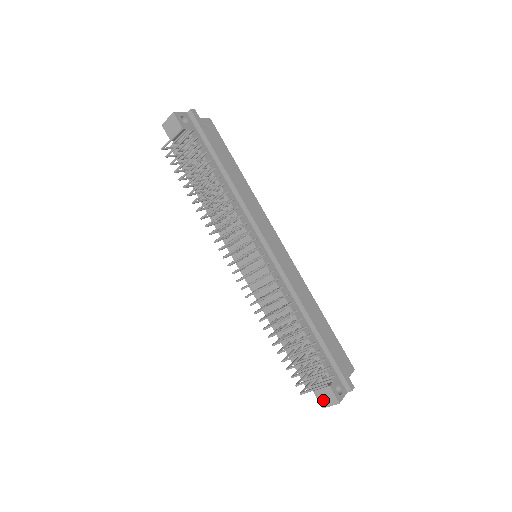
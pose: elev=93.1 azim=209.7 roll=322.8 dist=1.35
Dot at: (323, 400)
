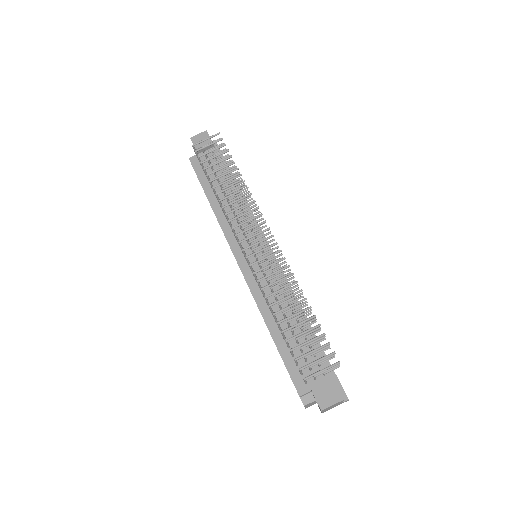
Dot at: (323, 399)
